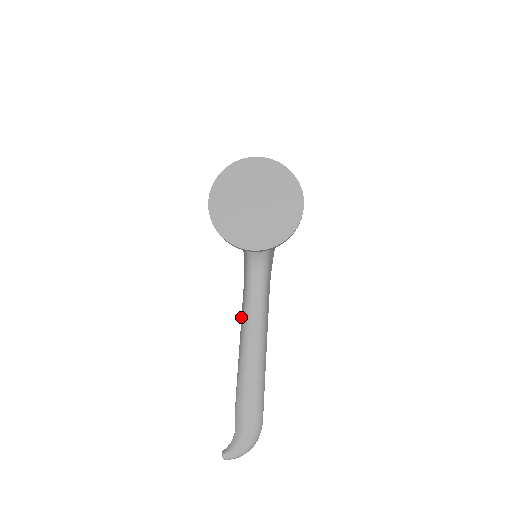
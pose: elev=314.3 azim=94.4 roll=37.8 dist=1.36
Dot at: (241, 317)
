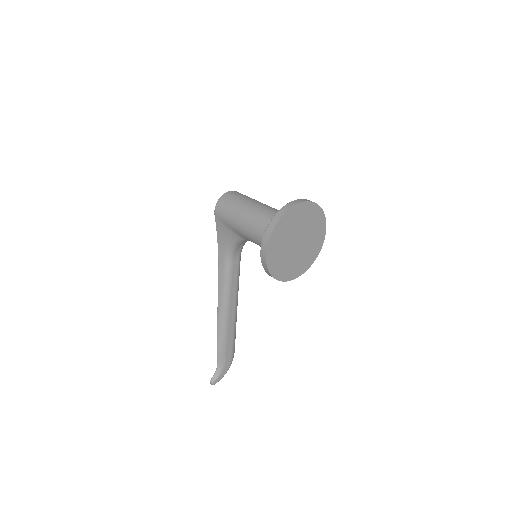
Dot at: (218, 289)
